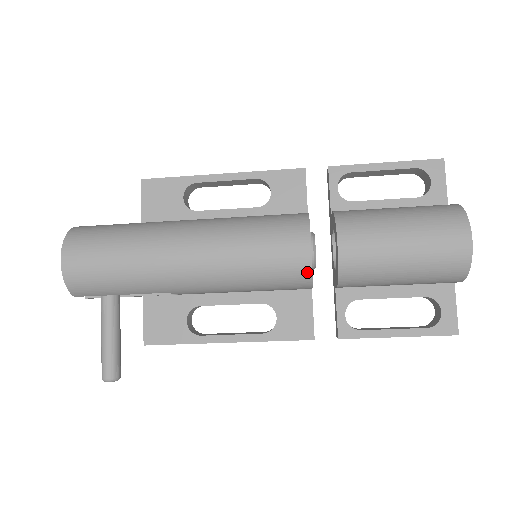
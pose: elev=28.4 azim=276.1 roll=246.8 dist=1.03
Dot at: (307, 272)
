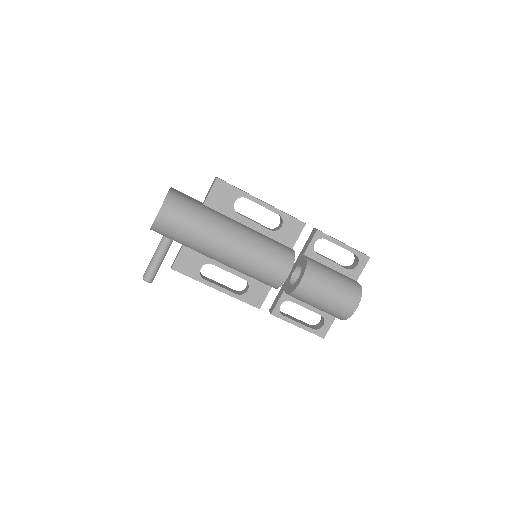
Dot at: (279, 284)
